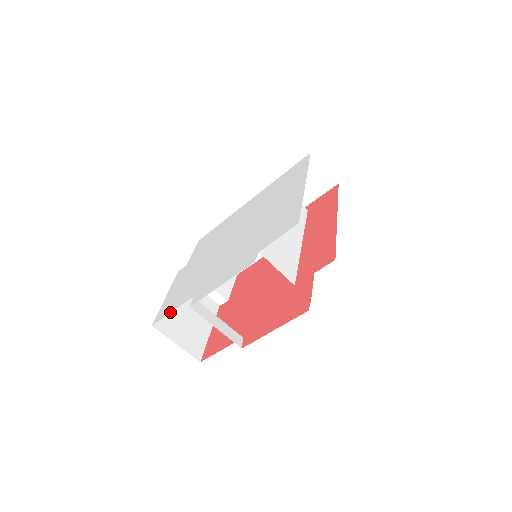
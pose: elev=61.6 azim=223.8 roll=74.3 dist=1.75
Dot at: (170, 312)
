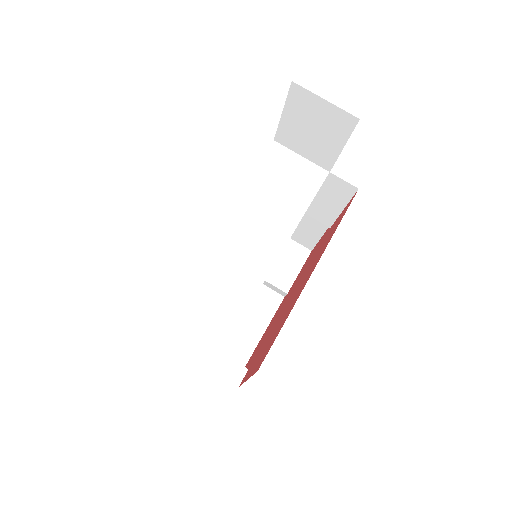
Dot at: occluded
